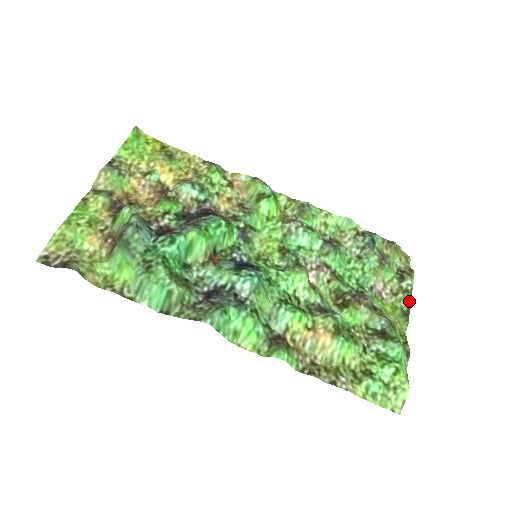
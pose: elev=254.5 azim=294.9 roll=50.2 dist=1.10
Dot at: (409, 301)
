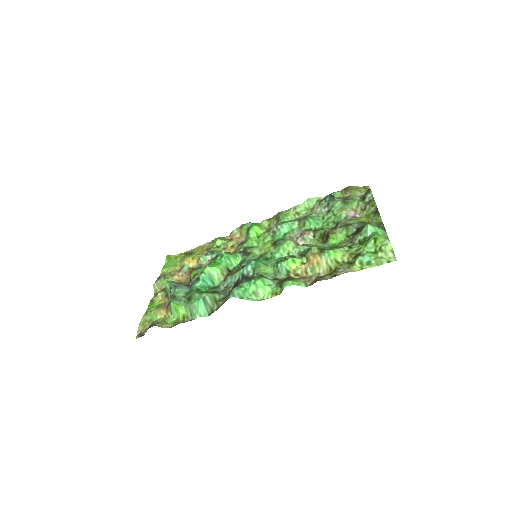
Dot at: (374, 204)
